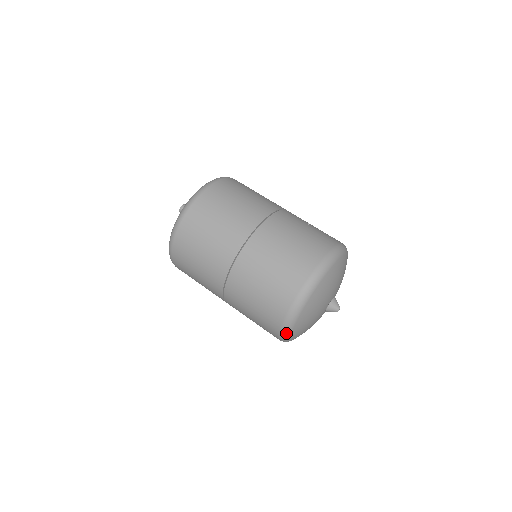
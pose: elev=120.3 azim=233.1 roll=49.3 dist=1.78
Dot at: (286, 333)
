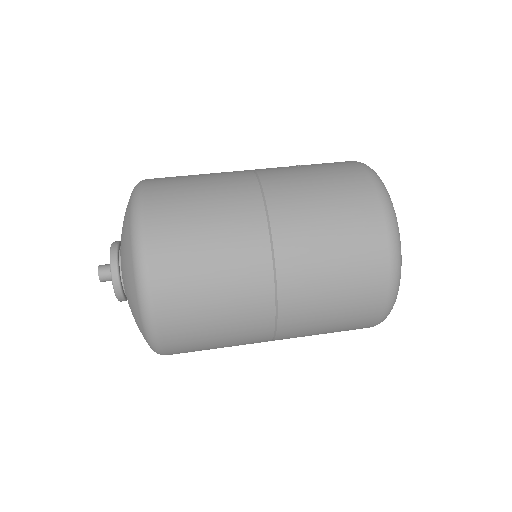
Dot at: (389, 313)
